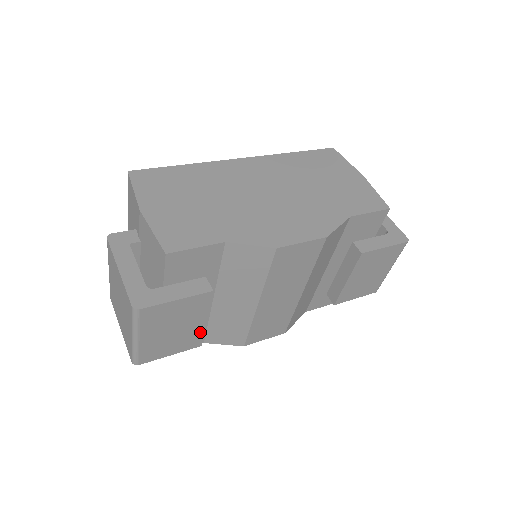
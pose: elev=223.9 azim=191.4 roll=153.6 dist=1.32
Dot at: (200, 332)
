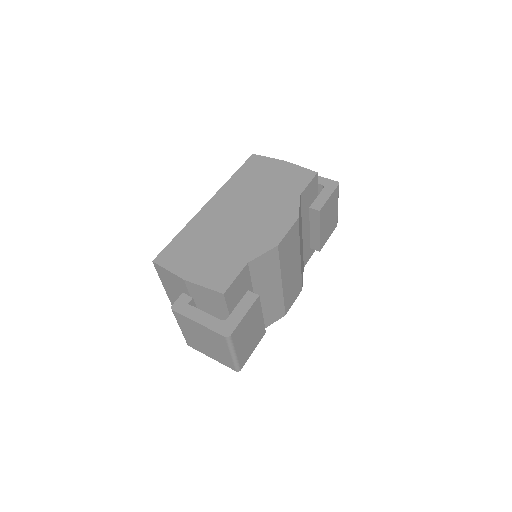
Dot at: (262, 325)
